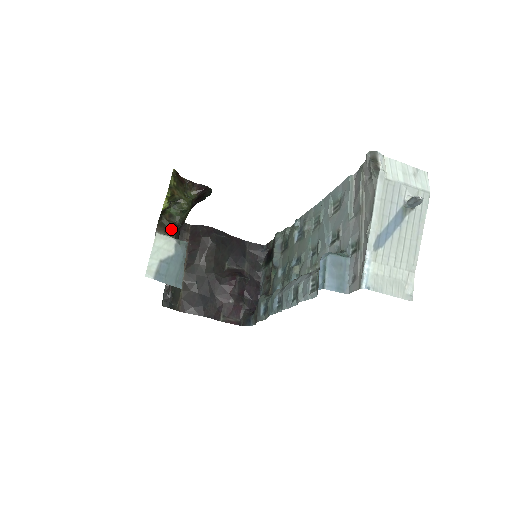
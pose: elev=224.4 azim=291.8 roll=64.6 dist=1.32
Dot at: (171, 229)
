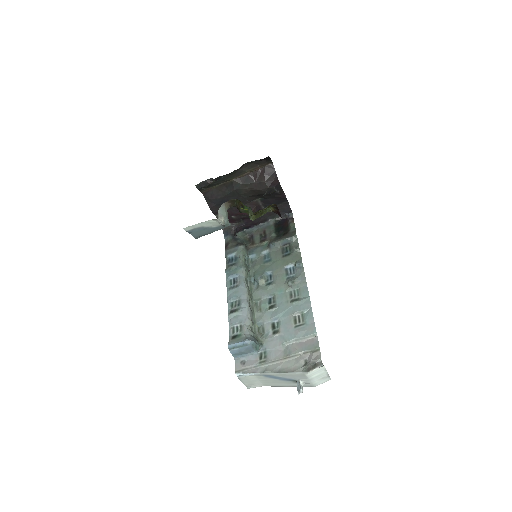
Dot at: (235, 206)
